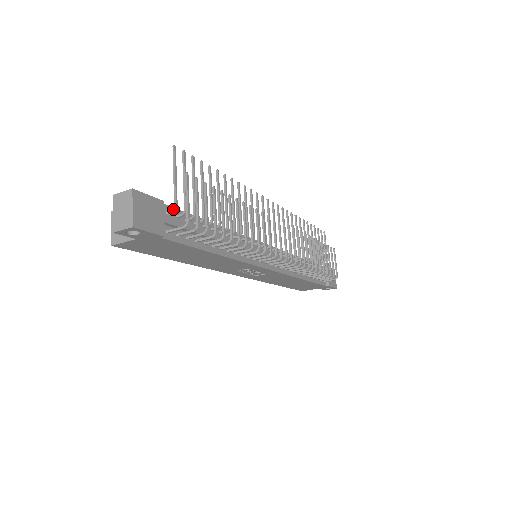
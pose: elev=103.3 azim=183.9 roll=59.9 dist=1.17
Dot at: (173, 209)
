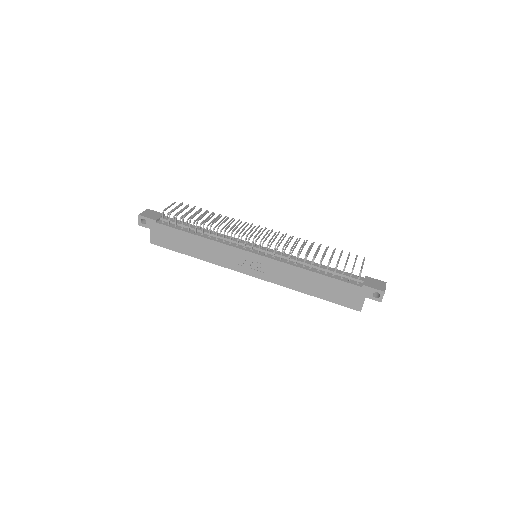
Dot at: (167, 215)
